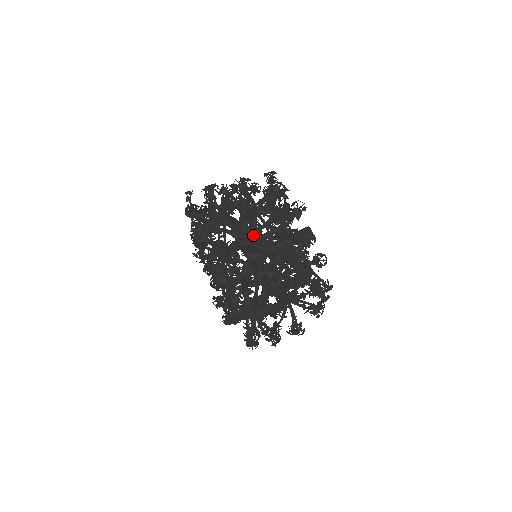
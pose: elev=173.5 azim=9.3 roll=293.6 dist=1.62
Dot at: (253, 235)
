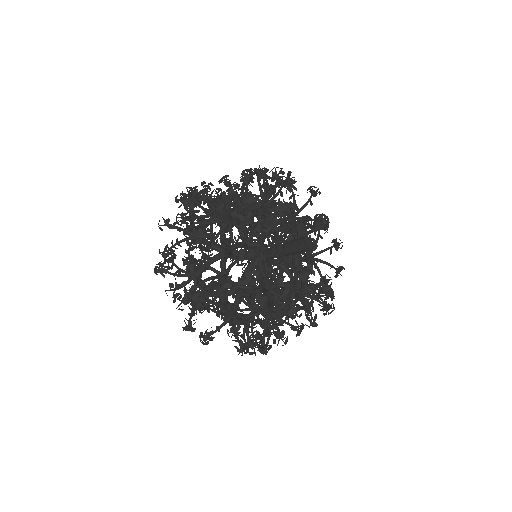
Dot at: (234, 204)
